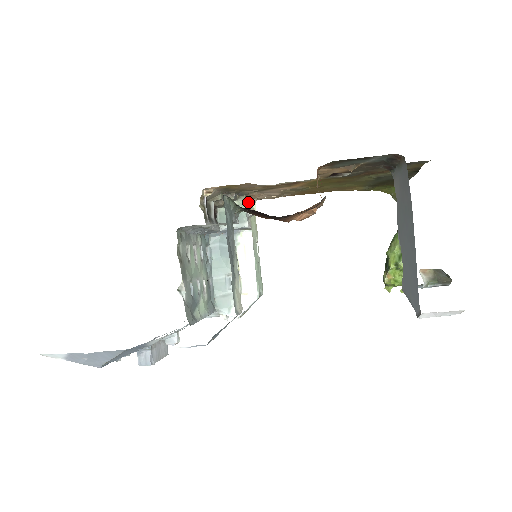
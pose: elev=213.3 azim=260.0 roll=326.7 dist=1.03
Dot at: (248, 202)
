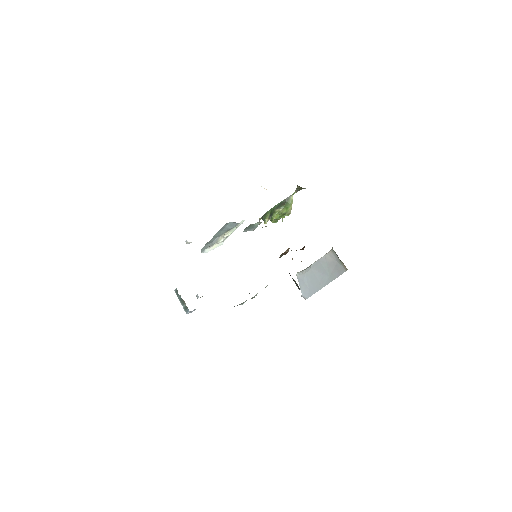
Dot at: occluded
